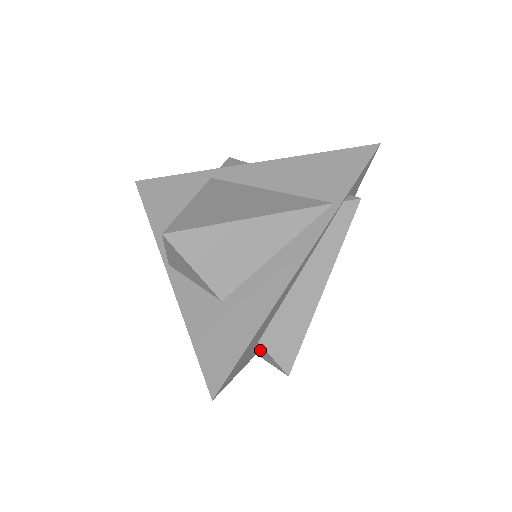
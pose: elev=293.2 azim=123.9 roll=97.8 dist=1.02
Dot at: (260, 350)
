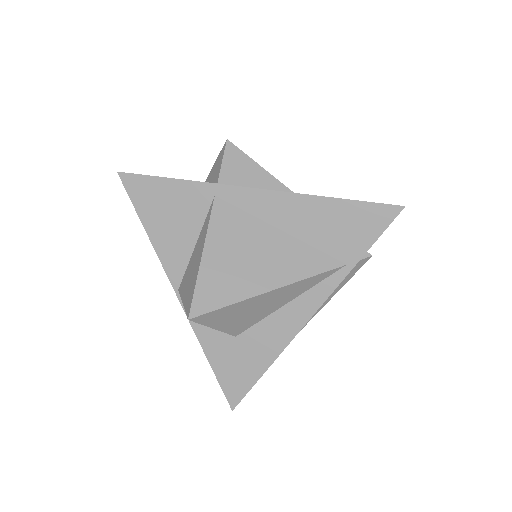
Dot at: occluded
